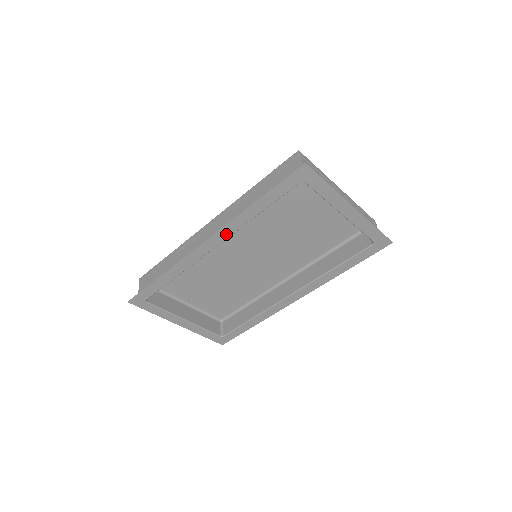
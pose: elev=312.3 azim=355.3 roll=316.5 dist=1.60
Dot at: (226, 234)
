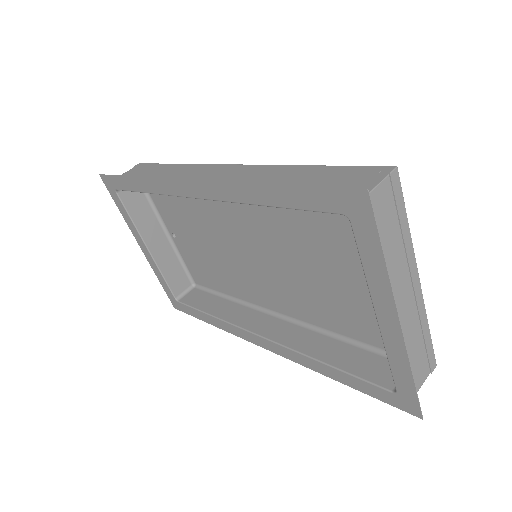
Dot at: (215, 194)
